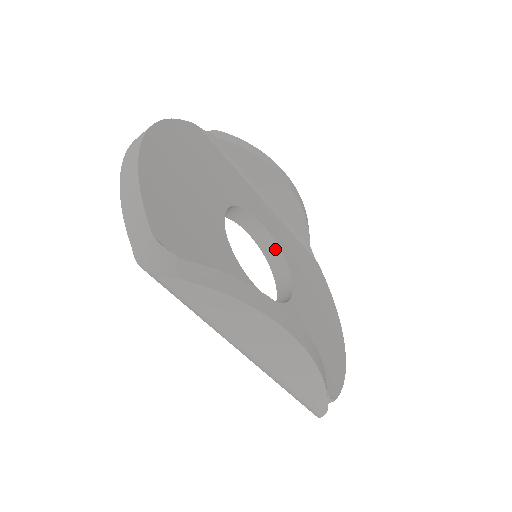
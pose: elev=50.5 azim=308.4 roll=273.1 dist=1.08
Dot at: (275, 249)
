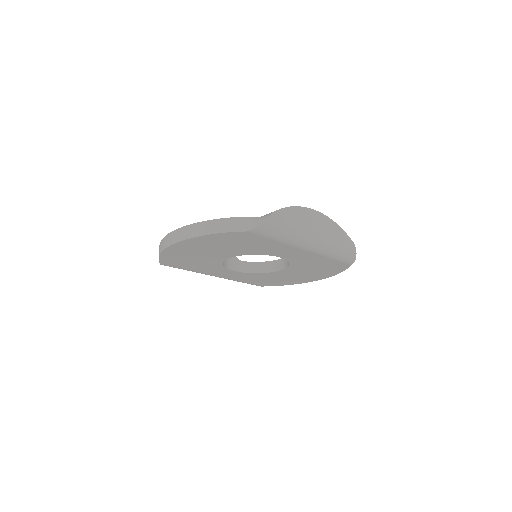
Dot at: (251, 265)
